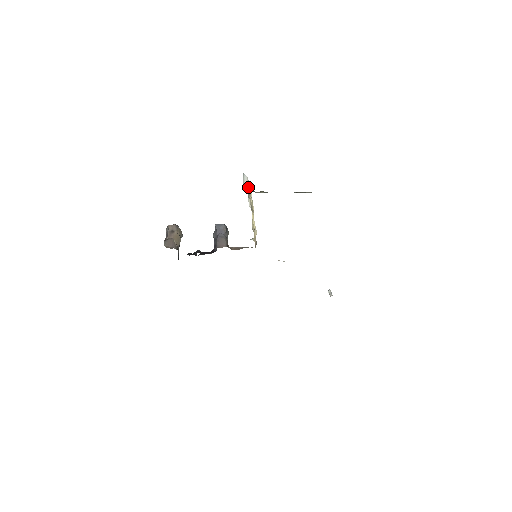
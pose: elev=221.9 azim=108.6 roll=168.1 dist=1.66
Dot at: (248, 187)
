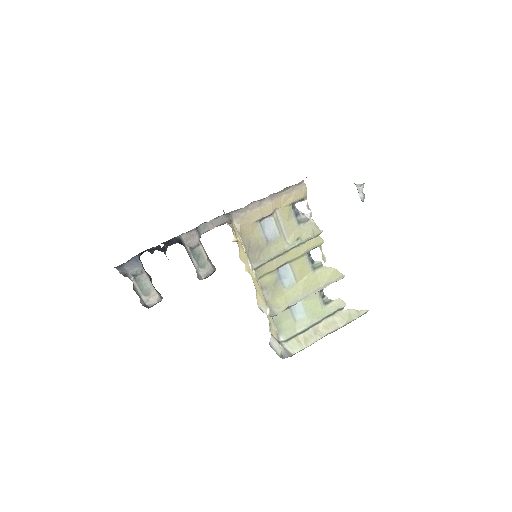
Dot at: (271, 331)
